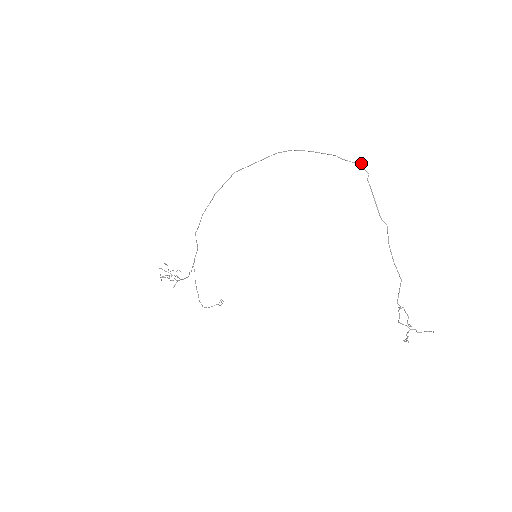
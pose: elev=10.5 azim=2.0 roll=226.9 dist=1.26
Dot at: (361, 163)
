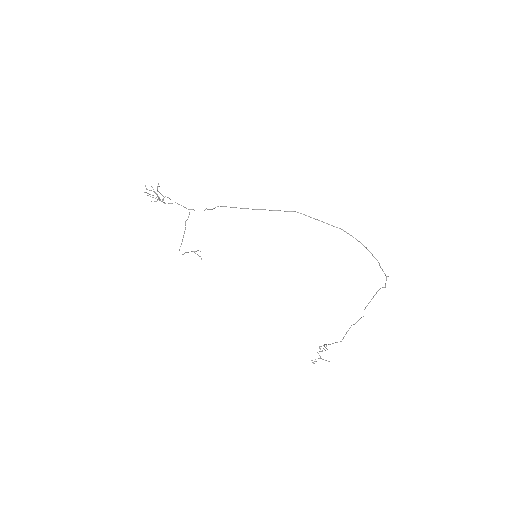
Dot at: occluded
